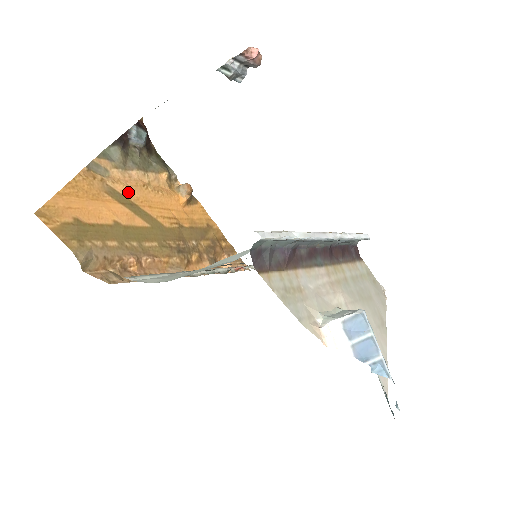
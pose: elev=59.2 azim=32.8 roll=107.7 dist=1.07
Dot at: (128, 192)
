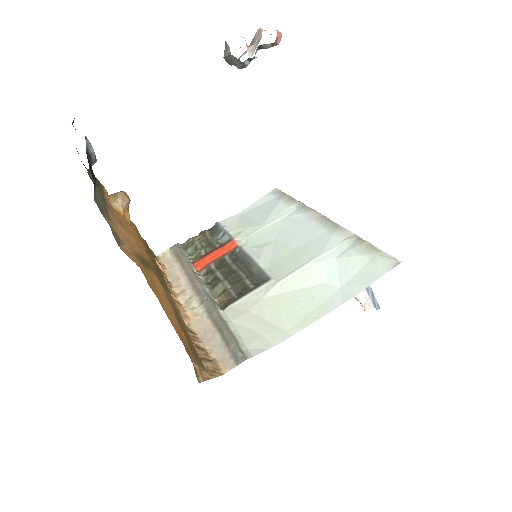
Dot at: (136, 247)
